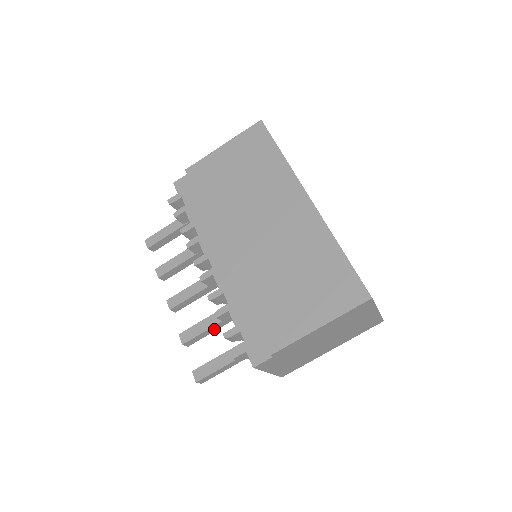
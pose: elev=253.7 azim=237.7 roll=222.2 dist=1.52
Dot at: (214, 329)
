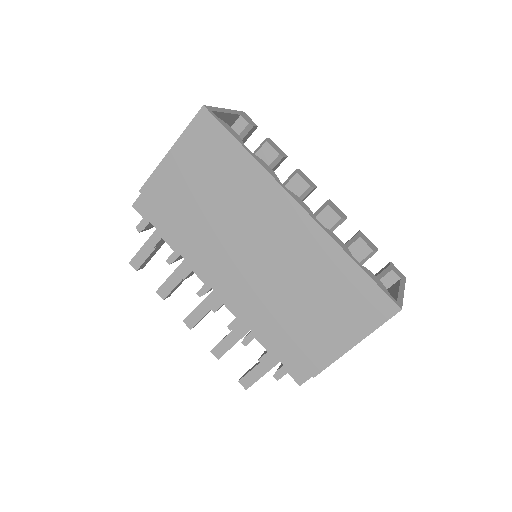
Dot at: occluded
